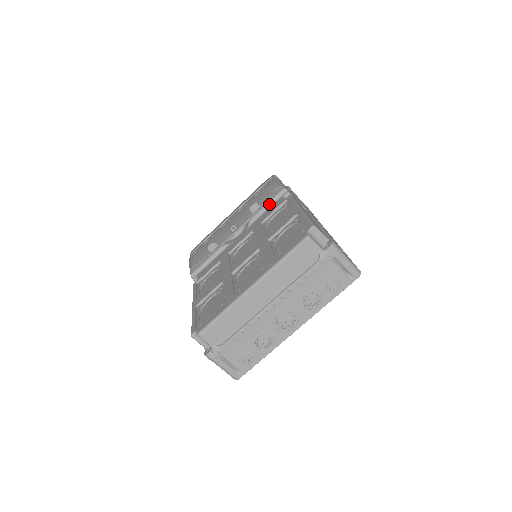
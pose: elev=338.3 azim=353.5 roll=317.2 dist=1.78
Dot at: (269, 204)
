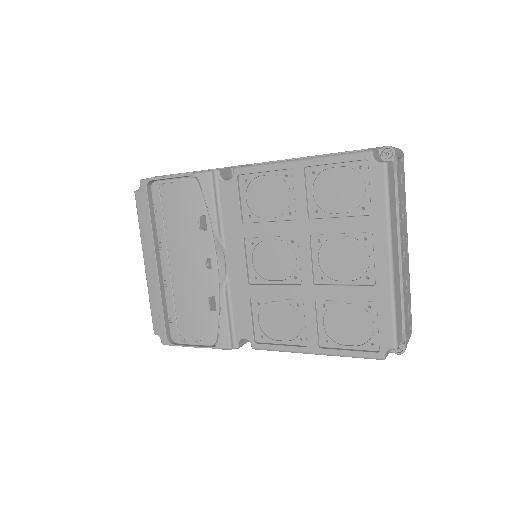
Dot at: (216, 202)
